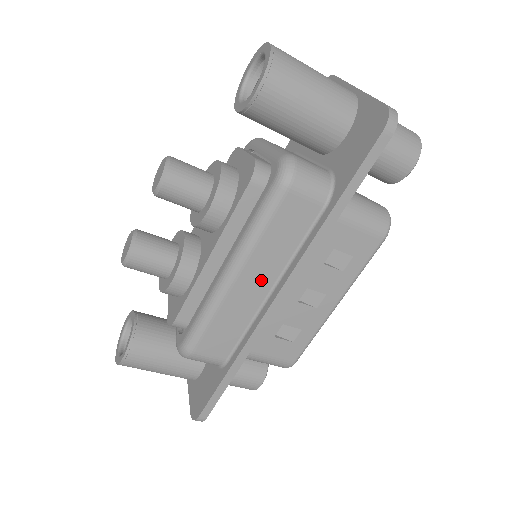
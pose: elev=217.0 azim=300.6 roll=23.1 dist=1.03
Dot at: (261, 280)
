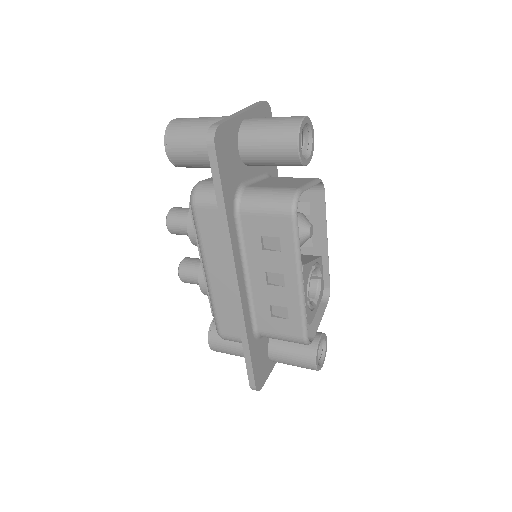
Dot at: (223, 273)
